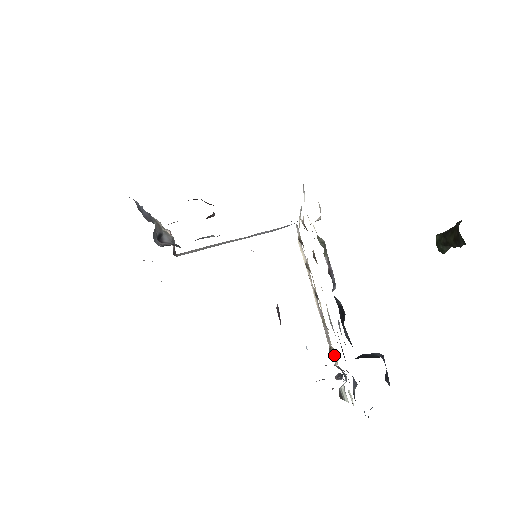
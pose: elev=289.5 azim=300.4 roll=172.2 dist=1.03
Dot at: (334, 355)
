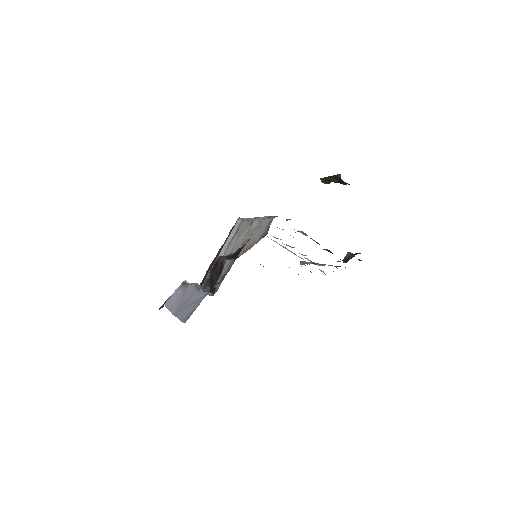
Dot at: (310, 261)
